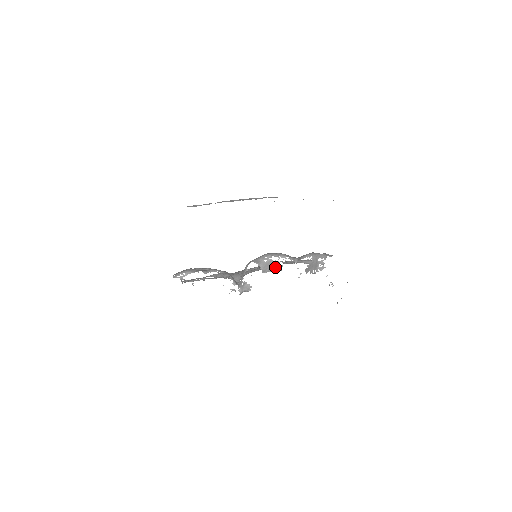
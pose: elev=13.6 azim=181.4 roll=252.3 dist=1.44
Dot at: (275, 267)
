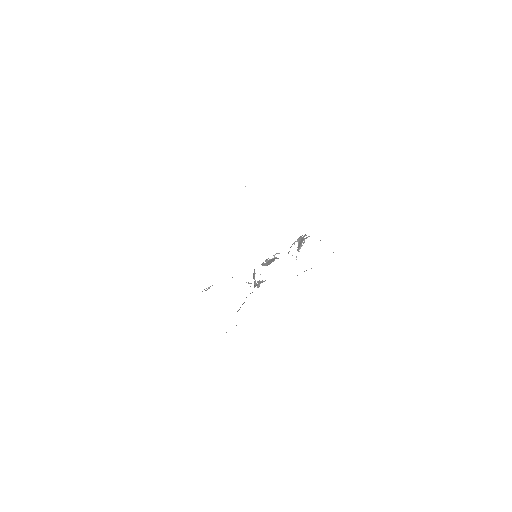
Dot at: (274, 259)
